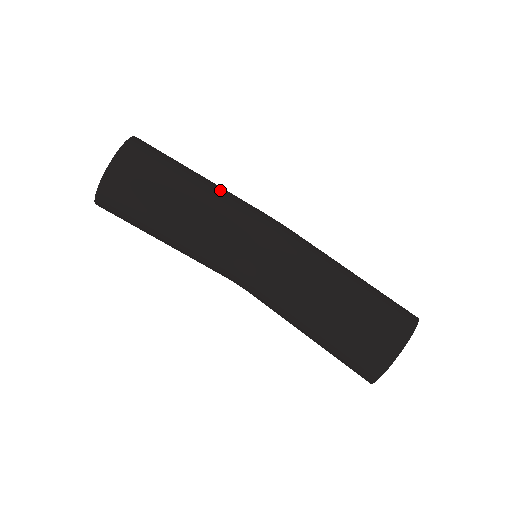
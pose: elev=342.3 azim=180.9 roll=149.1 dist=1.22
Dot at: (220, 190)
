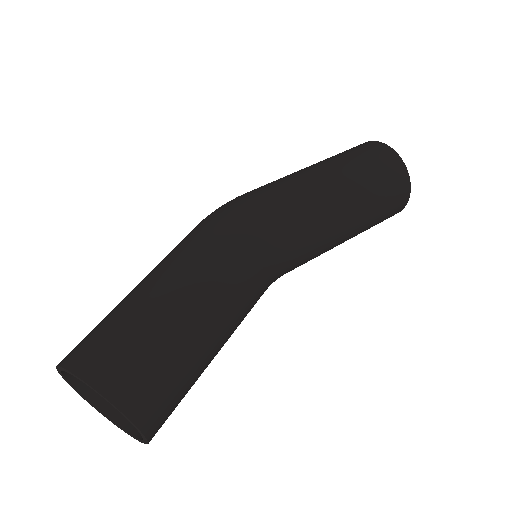
Dot at: (206, 281)
